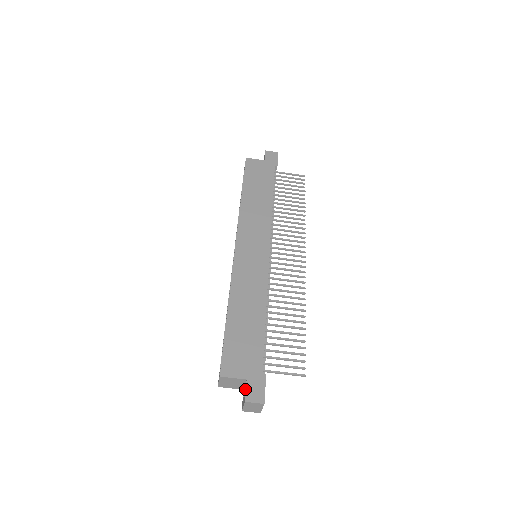
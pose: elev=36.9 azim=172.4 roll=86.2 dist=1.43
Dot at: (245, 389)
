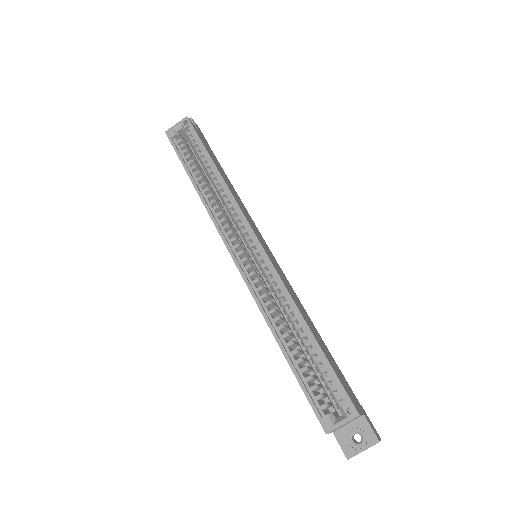
Dot at: (366, 427)
